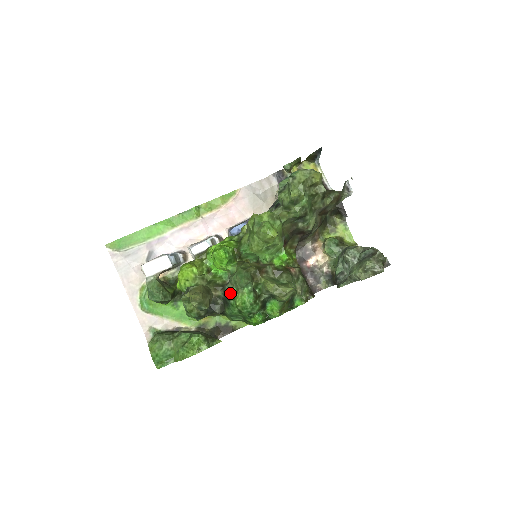
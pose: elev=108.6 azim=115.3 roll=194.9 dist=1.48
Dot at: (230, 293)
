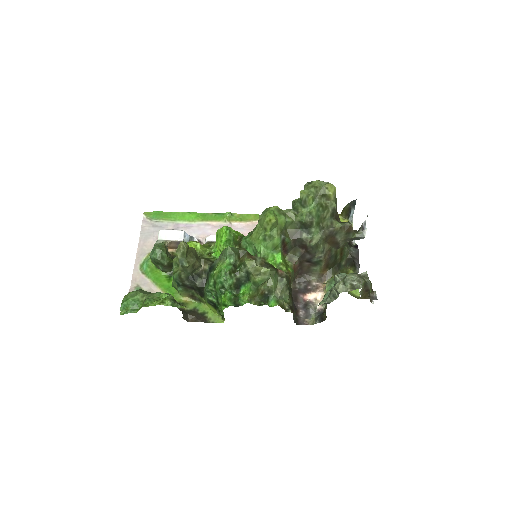
Dot at: (215, 265)
